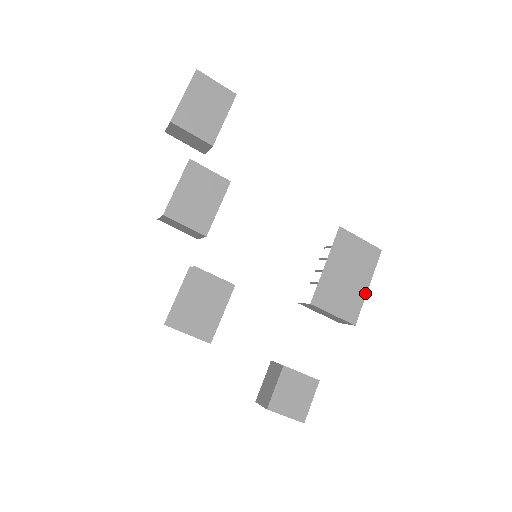
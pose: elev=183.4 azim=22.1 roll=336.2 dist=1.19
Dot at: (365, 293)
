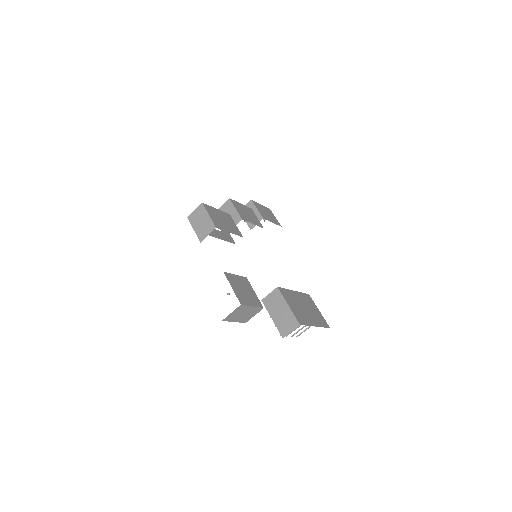
Dot at: (313, 325)
